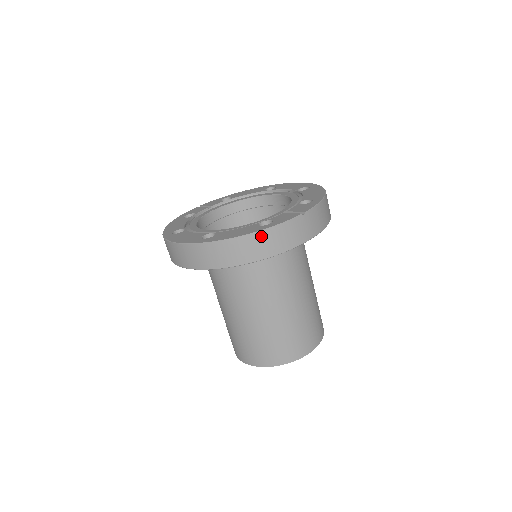
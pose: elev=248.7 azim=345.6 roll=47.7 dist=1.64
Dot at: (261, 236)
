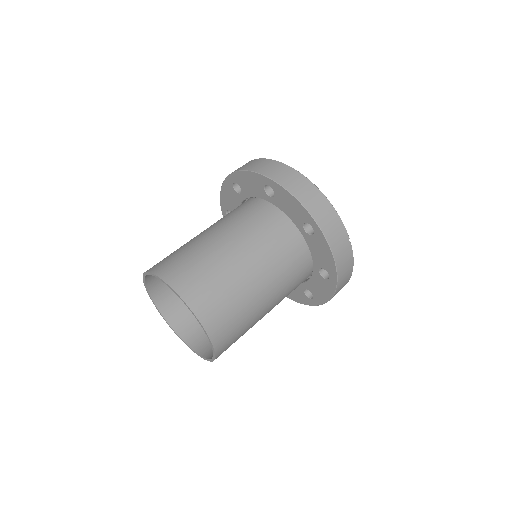
Dot at: (326, 203)
